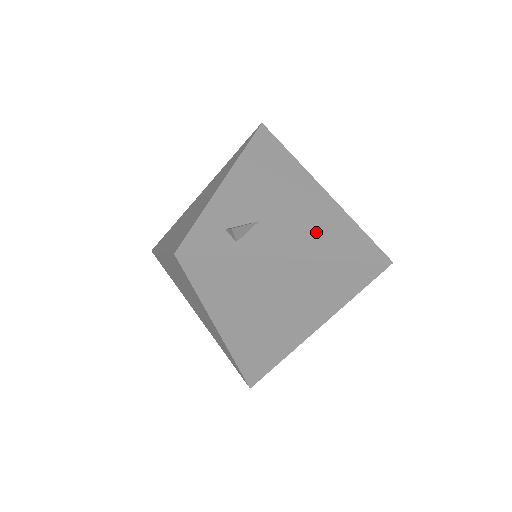
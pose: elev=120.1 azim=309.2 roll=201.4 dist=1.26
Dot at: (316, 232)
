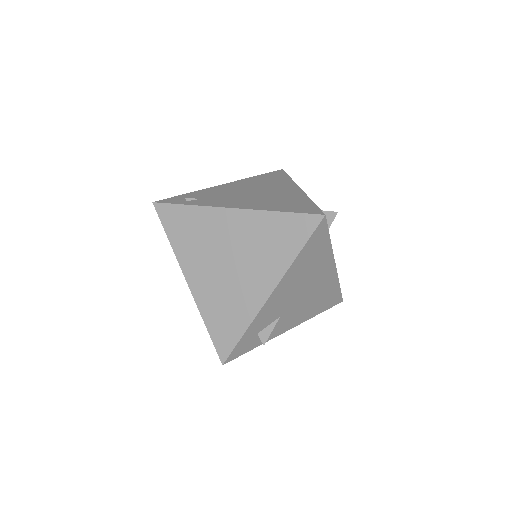
Dot at: (311, 305)
